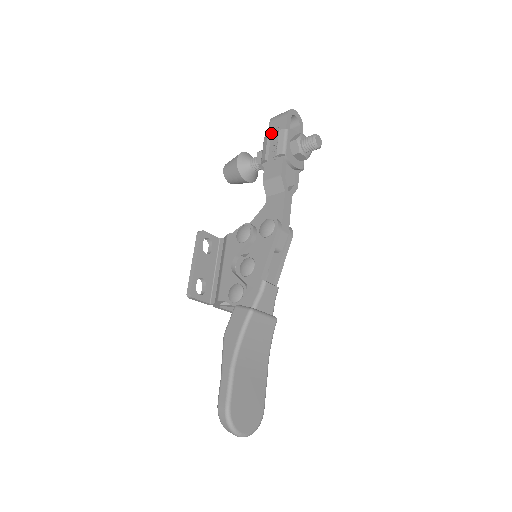
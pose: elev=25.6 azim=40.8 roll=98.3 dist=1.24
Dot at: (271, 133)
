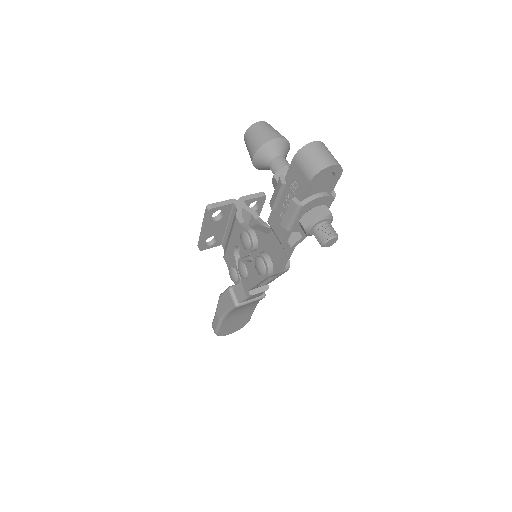
Dot at: (289, 178)
